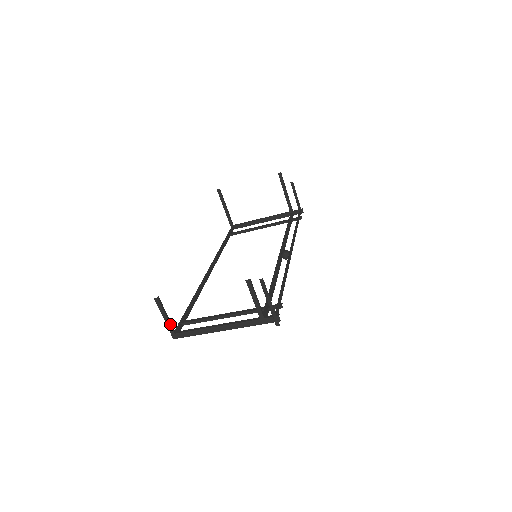
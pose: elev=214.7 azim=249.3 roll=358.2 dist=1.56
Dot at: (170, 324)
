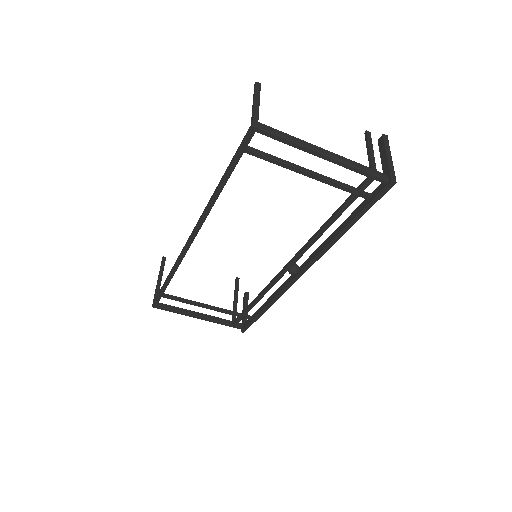
Dot at: (258, 111)
